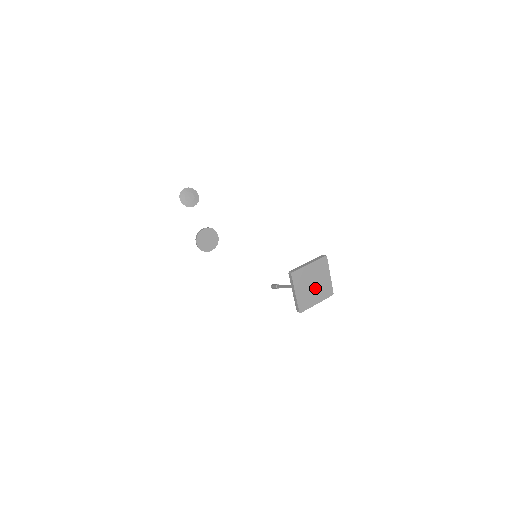
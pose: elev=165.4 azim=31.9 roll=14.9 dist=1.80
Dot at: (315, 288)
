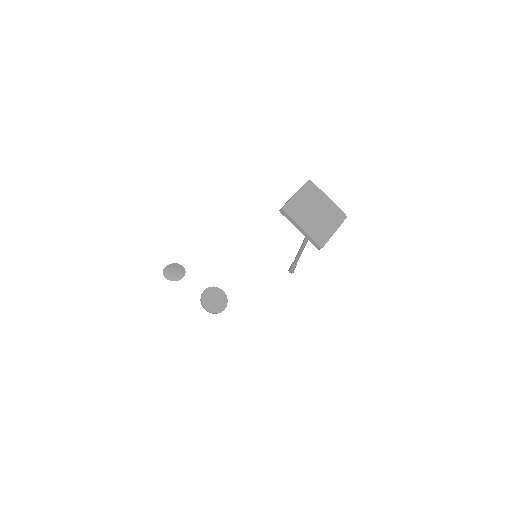
Dot at: (321, 216)
